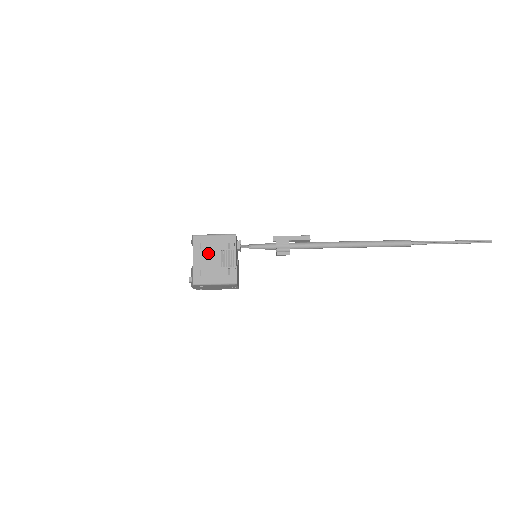
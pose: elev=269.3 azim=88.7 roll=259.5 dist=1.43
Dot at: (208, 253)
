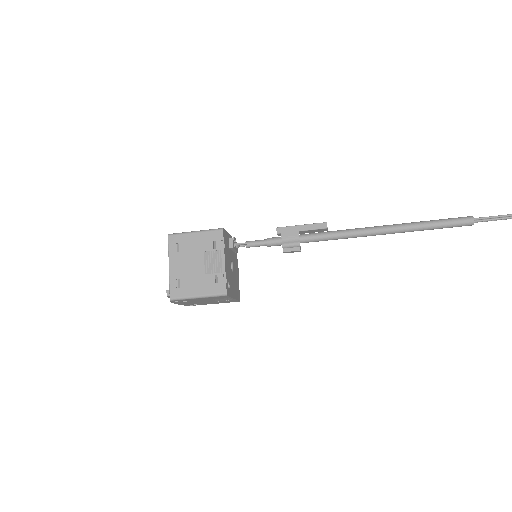
Dot at: (188, 256)
